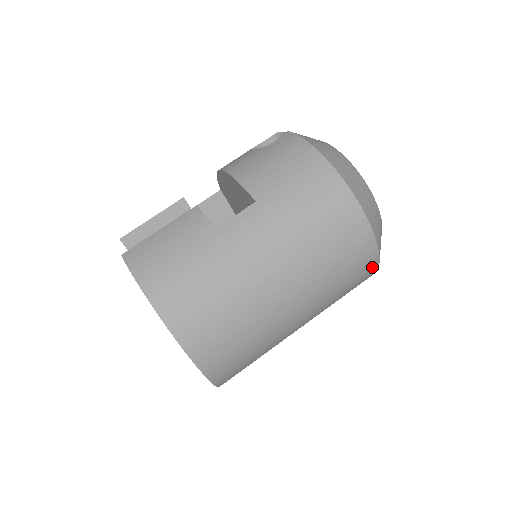
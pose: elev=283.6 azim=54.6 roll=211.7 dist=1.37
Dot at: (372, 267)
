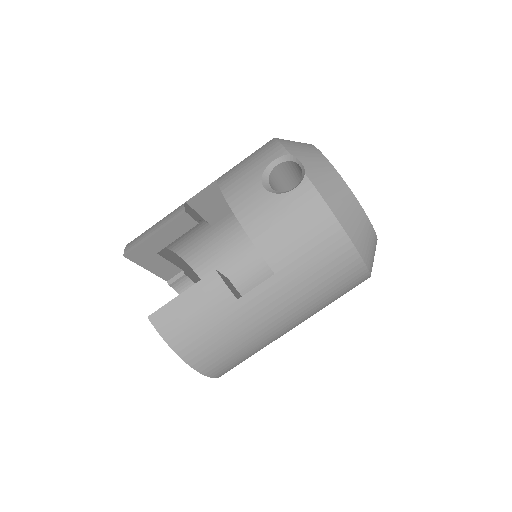
Dot at: occluded
